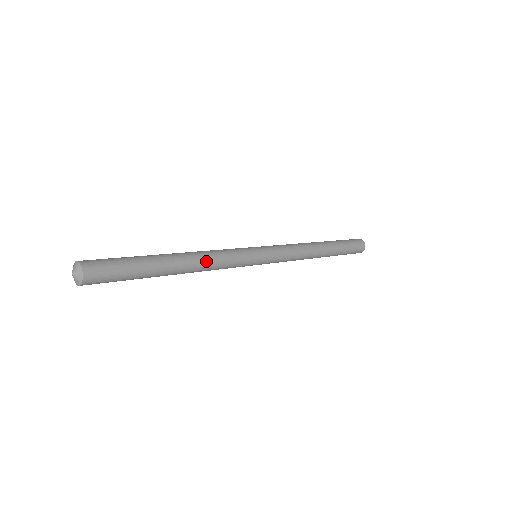
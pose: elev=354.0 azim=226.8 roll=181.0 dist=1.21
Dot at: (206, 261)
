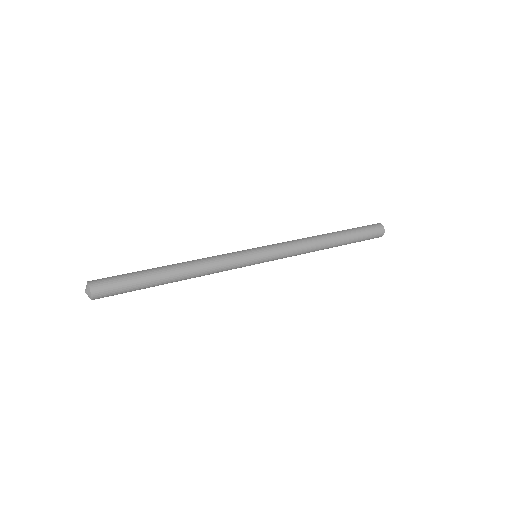
Dot at: (201, 267)
